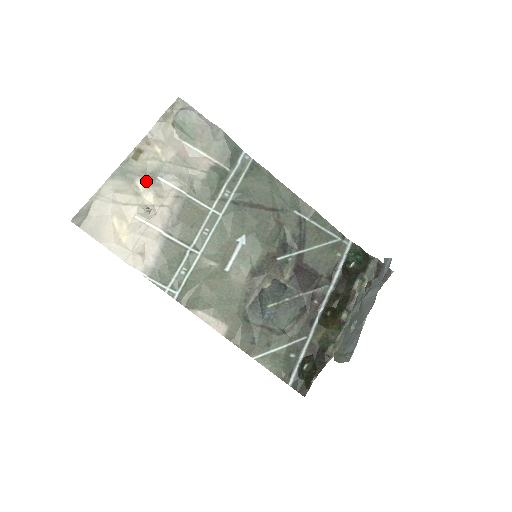
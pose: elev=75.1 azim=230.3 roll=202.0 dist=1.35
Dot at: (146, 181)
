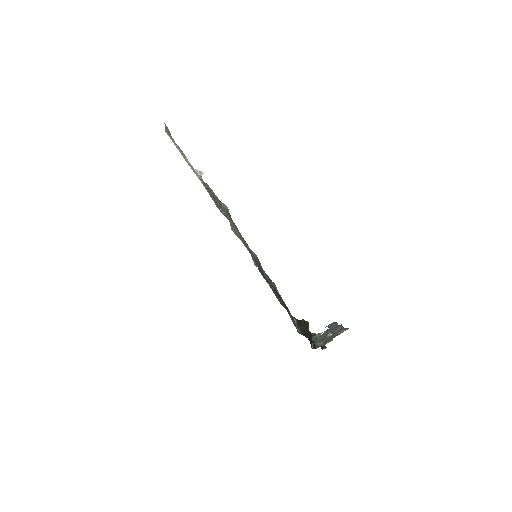
Dot at: occluded
